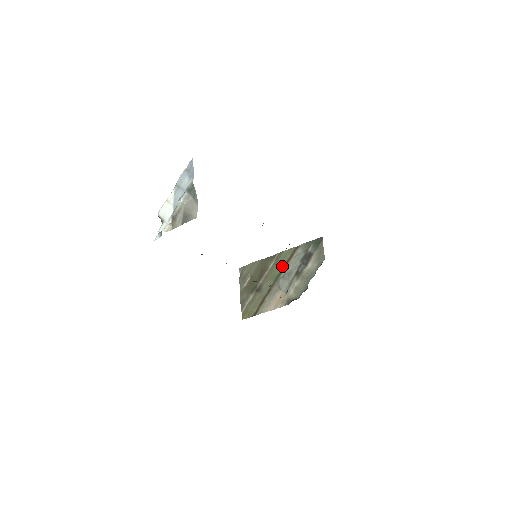
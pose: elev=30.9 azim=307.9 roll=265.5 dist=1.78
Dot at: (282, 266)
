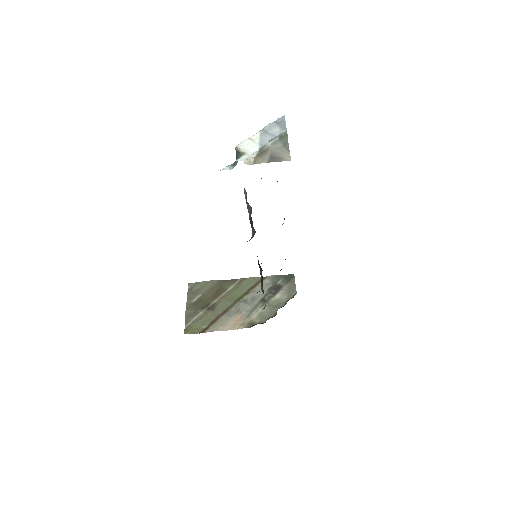
Dot at: (244, 291)
